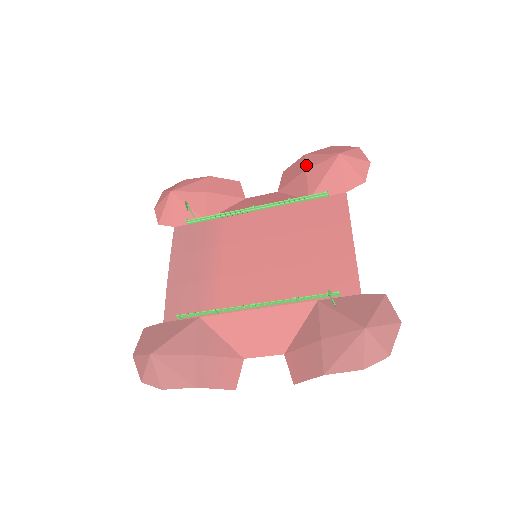
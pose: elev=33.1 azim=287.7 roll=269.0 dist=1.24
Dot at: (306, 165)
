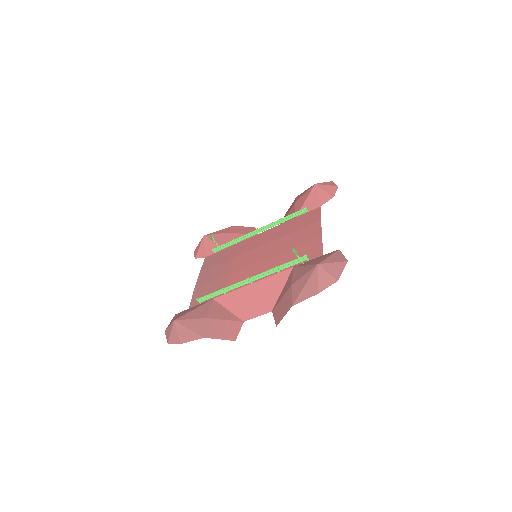
Dot at: (296, 200)
